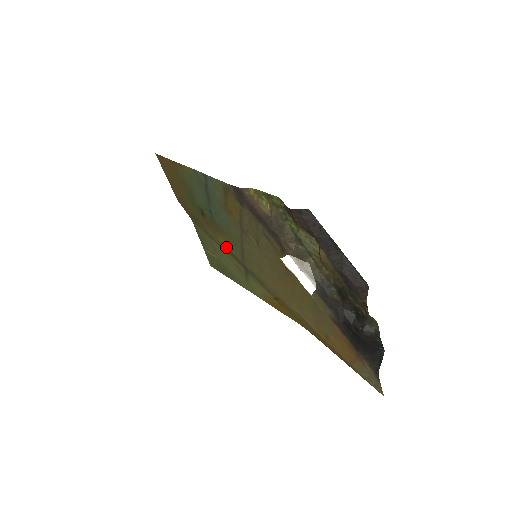
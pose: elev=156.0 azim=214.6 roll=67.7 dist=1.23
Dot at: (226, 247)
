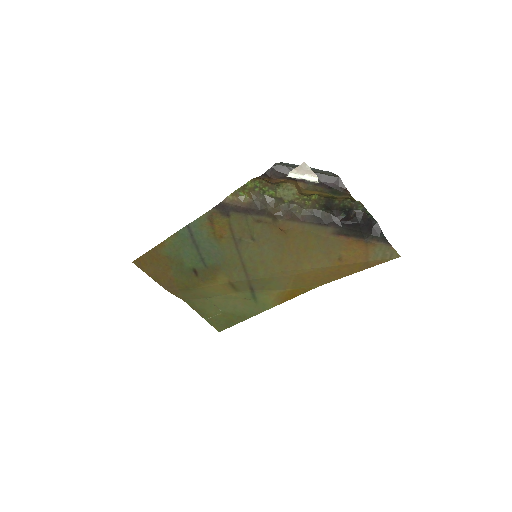
Dot at: (228, 283)
